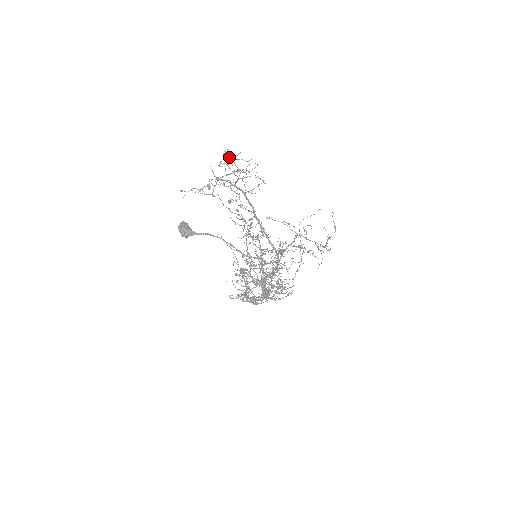
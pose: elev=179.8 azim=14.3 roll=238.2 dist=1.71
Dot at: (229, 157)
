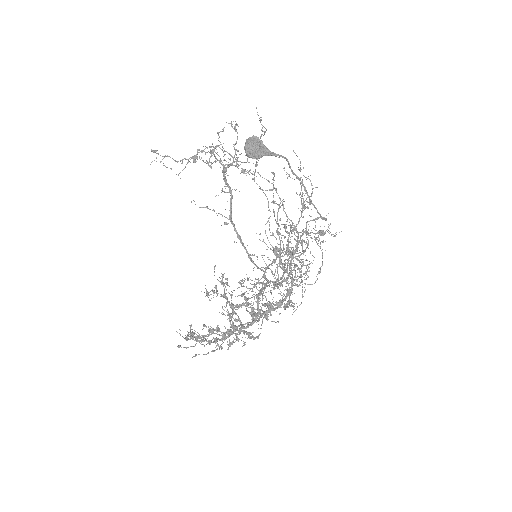
Dot at: occluded
